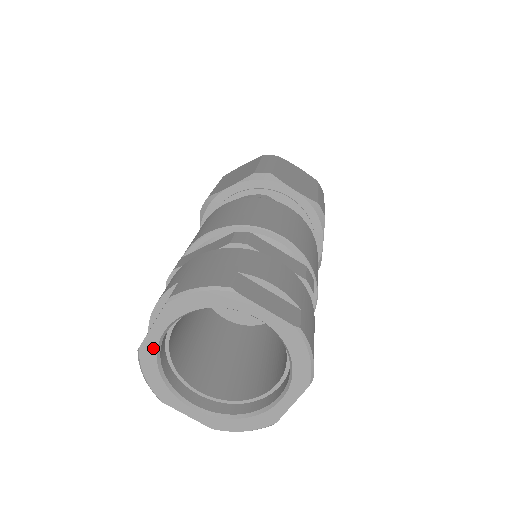
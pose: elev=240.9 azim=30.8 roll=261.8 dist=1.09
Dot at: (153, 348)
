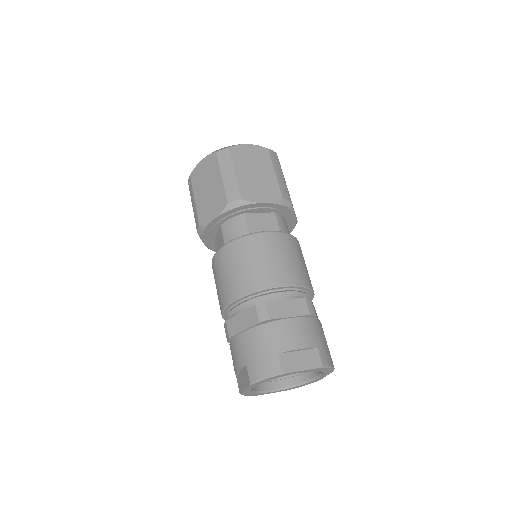
Dot at: (248, 392)
